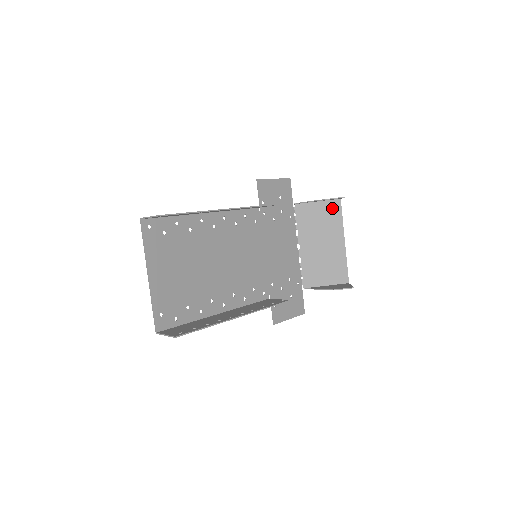
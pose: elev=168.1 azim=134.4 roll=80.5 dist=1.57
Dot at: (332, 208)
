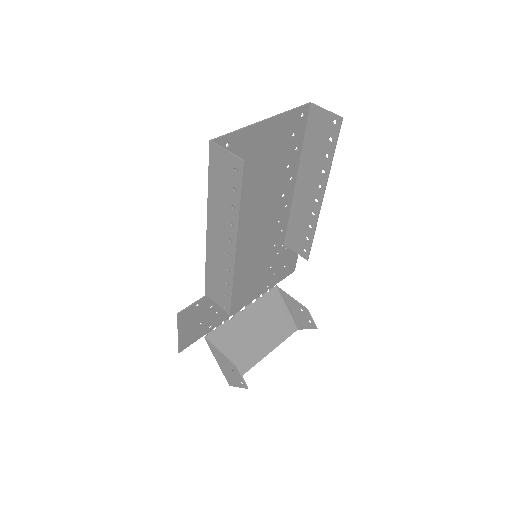
Dot at: (288, 325)
